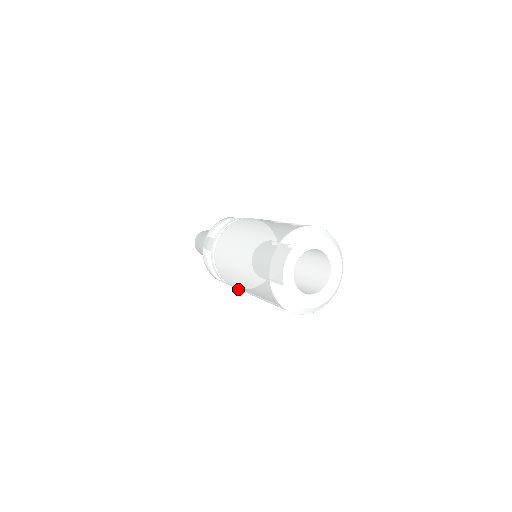
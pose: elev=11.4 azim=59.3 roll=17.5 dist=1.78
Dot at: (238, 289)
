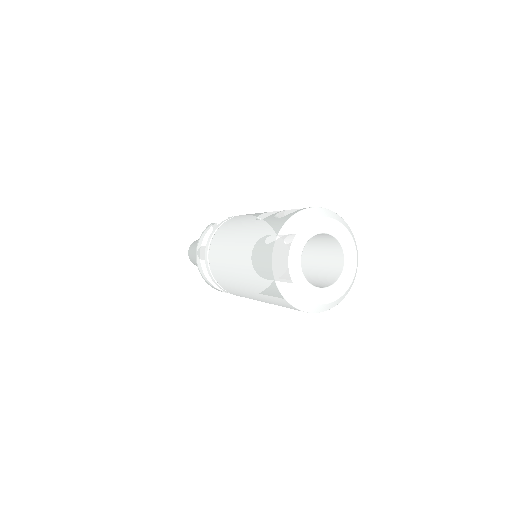
Dot at: occluded
